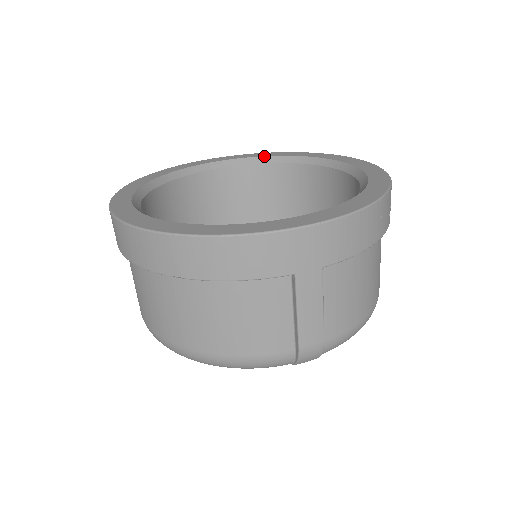
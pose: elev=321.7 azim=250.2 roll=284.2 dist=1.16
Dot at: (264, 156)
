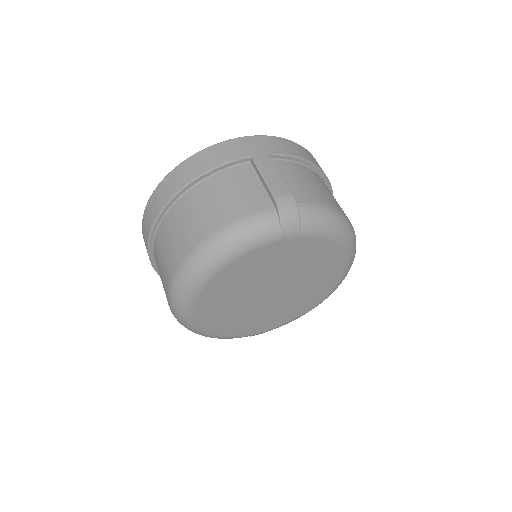
Dot at: occluded
